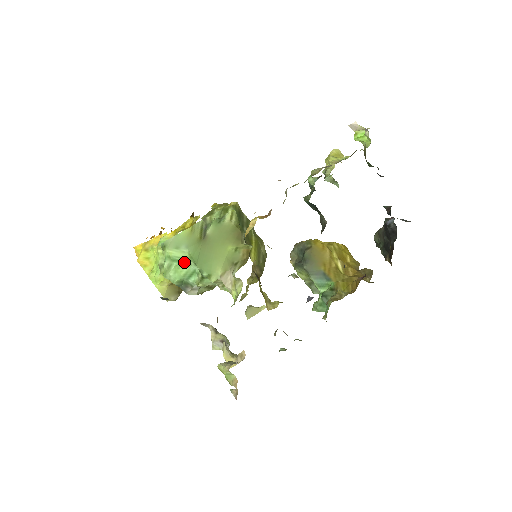
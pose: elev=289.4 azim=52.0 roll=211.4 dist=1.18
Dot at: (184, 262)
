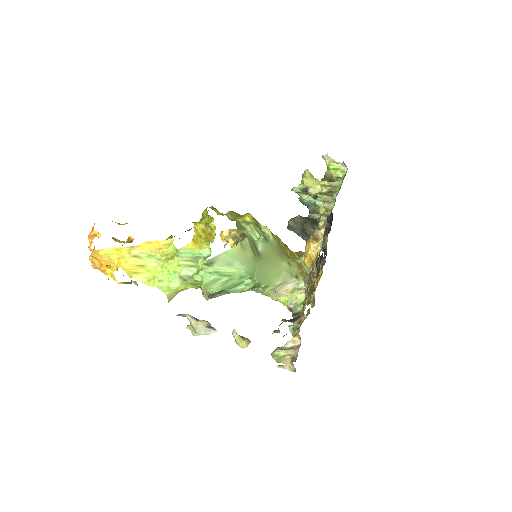
Dot at: (237, 277)
